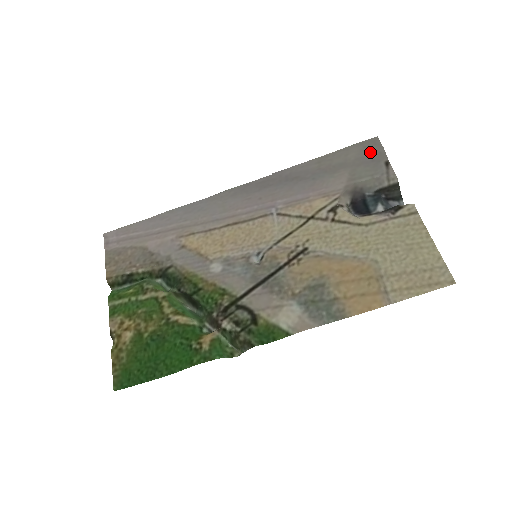
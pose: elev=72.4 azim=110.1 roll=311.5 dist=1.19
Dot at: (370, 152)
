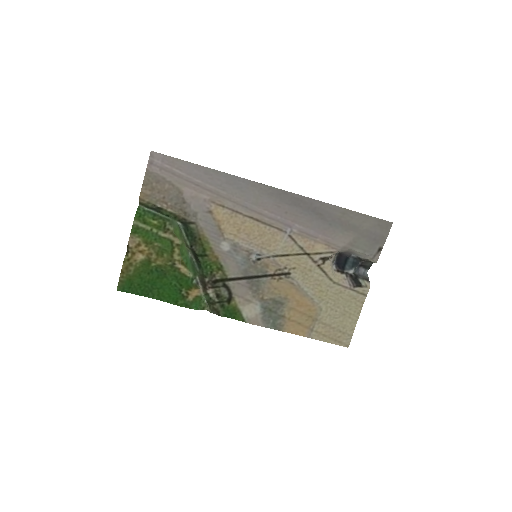
Dot at: (379, 231)
